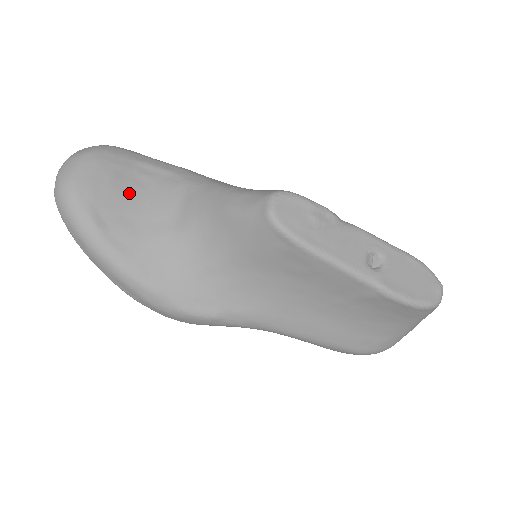
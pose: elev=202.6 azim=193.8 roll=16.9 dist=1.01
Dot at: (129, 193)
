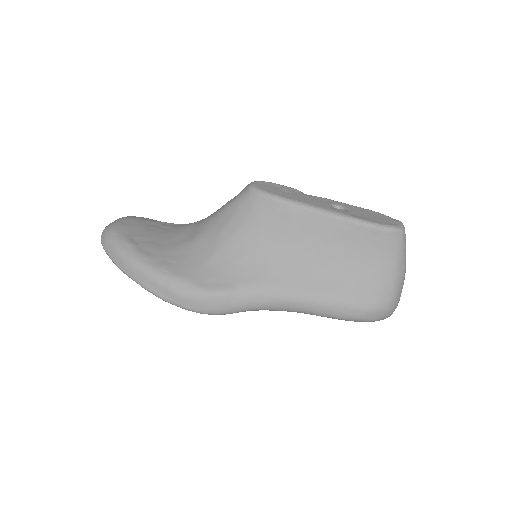
Dot at: (155, 231)
